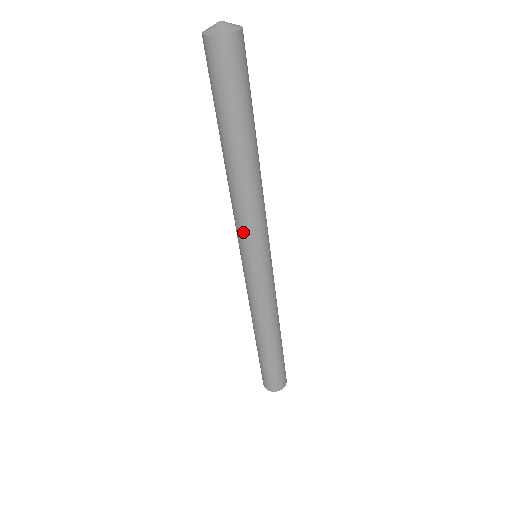
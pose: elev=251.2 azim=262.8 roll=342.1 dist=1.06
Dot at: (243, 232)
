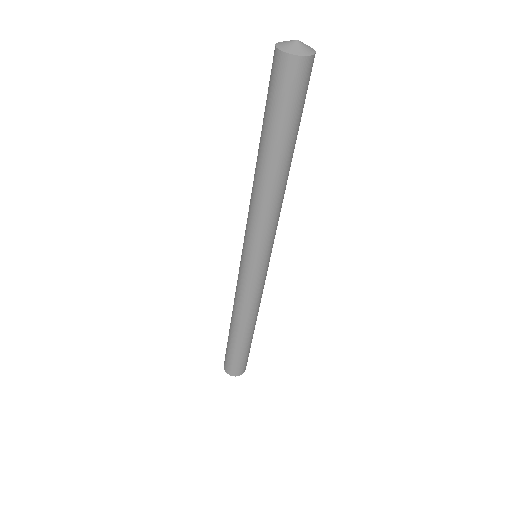
Dot at: (254, 235)
